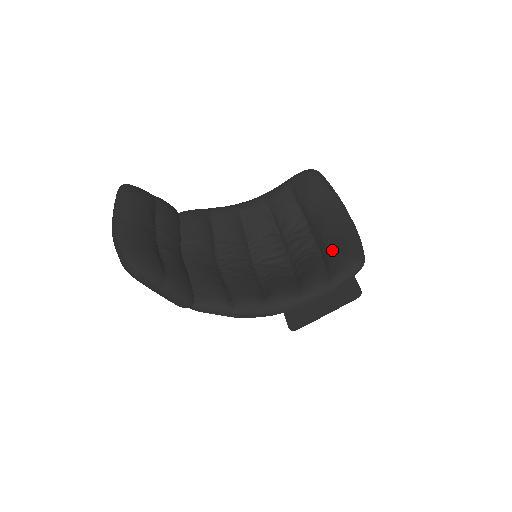
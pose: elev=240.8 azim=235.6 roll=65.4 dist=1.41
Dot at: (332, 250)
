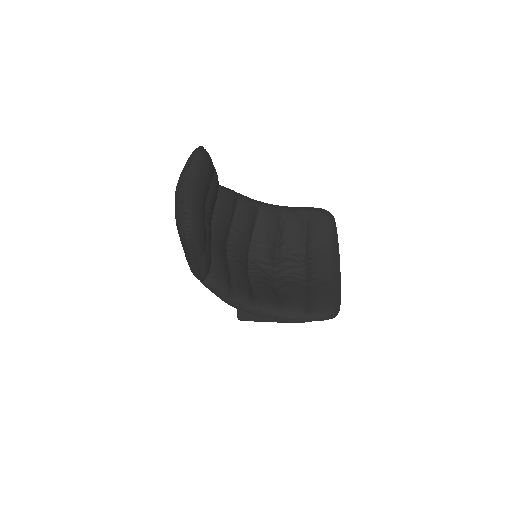
Dot at: (319, 290)
